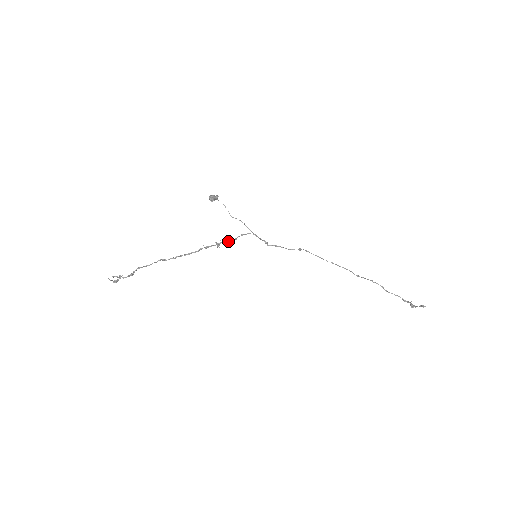
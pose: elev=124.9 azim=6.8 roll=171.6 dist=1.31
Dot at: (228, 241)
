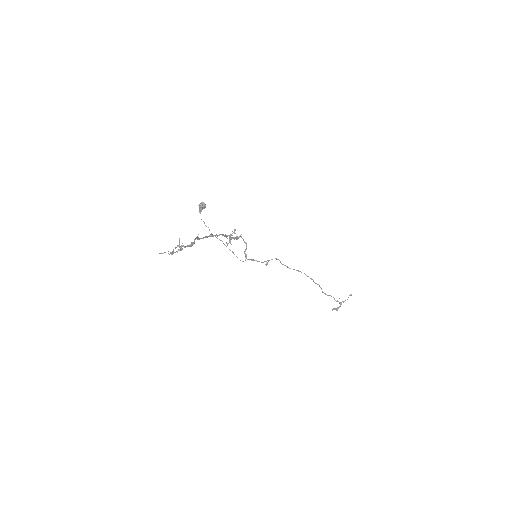
Dot at: (236, 238)
